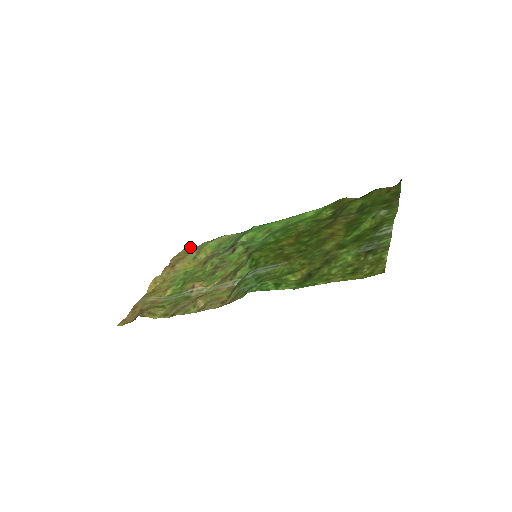
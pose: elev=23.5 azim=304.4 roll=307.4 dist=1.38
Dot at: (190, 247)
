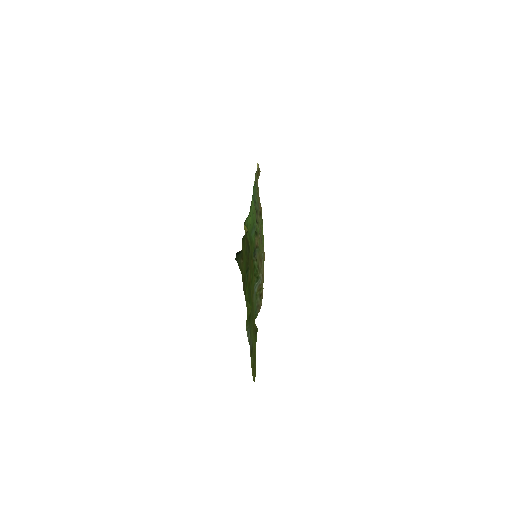
Dot at: (258, 165)
